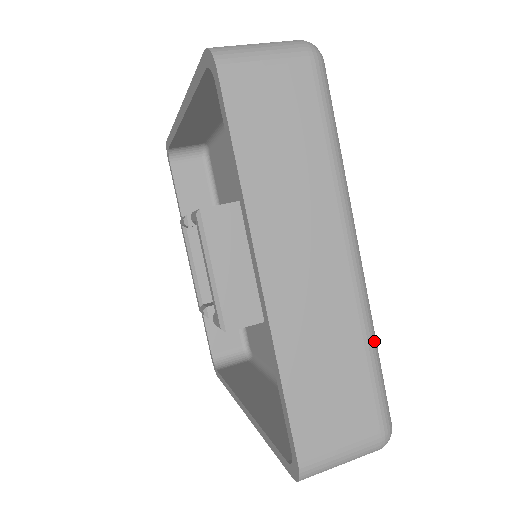
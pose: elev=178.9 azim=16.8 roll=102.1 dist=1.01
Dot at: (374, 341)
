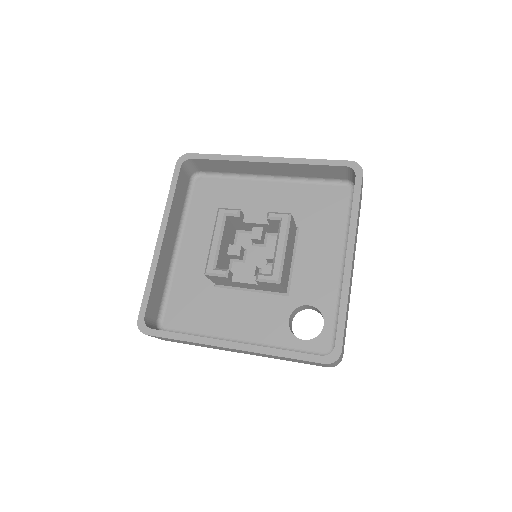
Dot at: occluded
